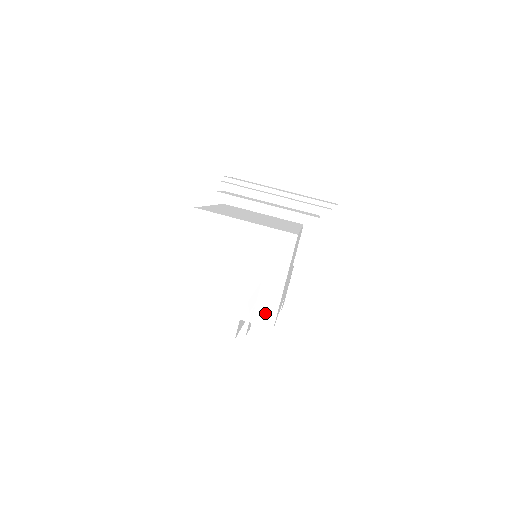
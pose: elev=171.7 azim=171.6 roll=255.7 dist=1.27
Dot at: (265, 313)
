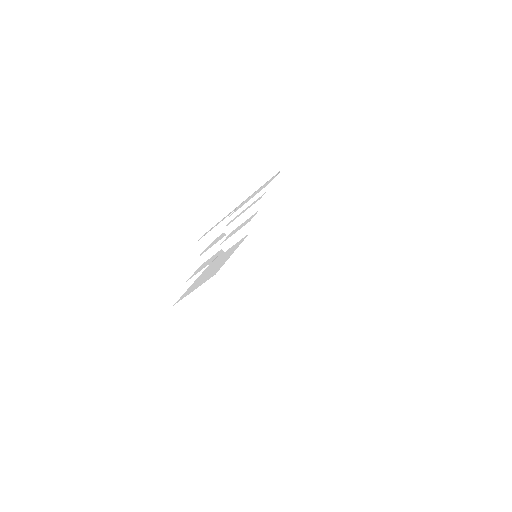
Dot at: (222, 348)
